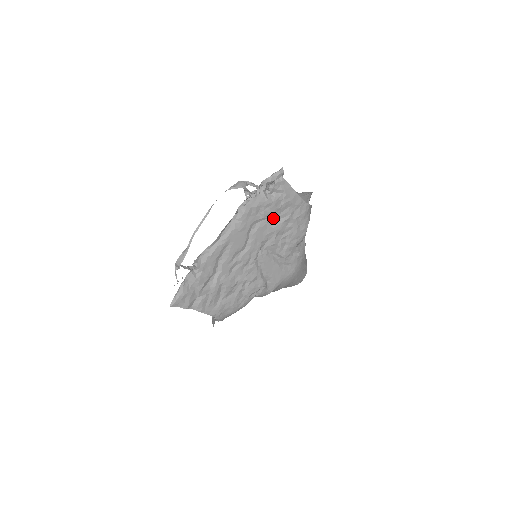
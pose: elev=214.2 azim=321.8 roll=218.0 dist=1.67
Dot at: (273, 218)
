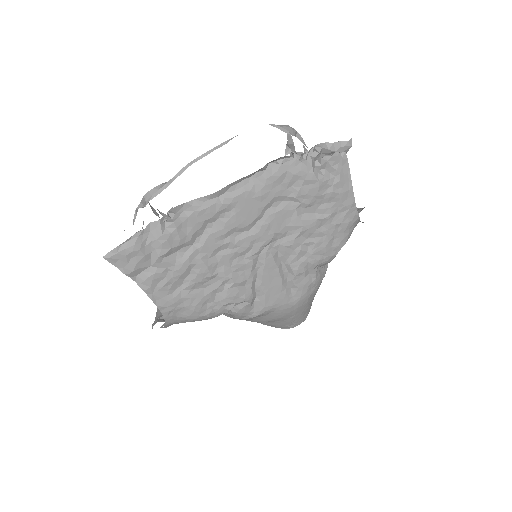
Dot at: (307, 206)
